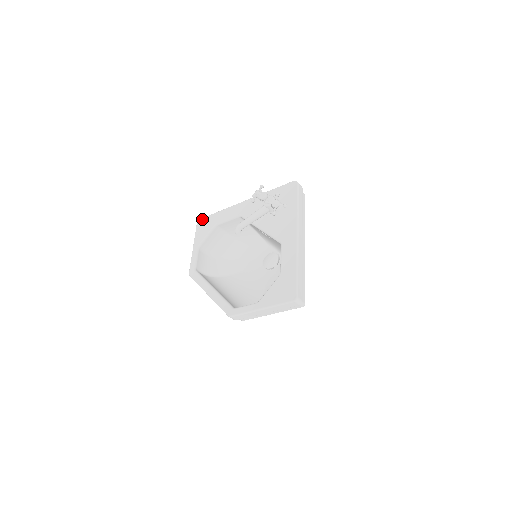
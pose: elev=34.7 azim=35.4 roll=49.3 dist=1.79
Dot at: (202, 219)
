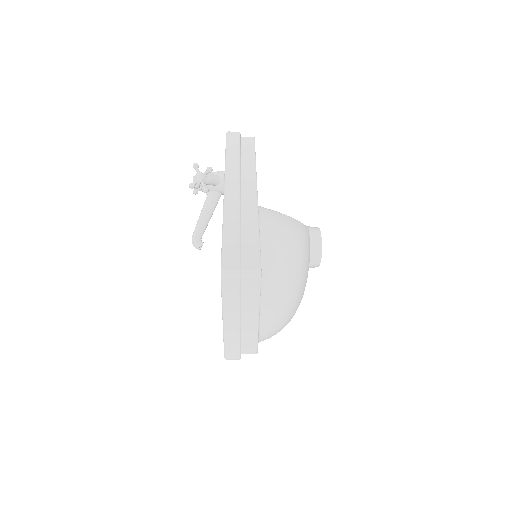
Dot at: occluded
